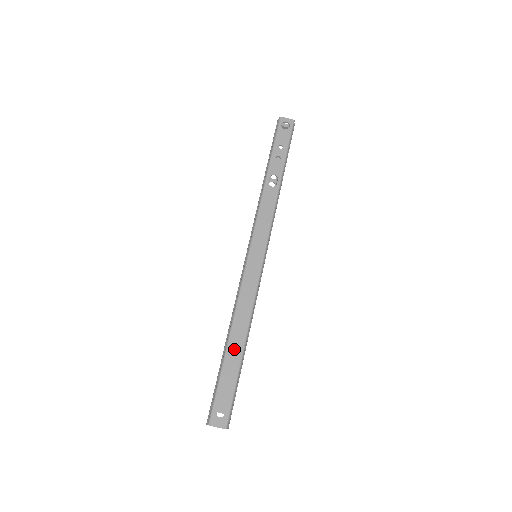
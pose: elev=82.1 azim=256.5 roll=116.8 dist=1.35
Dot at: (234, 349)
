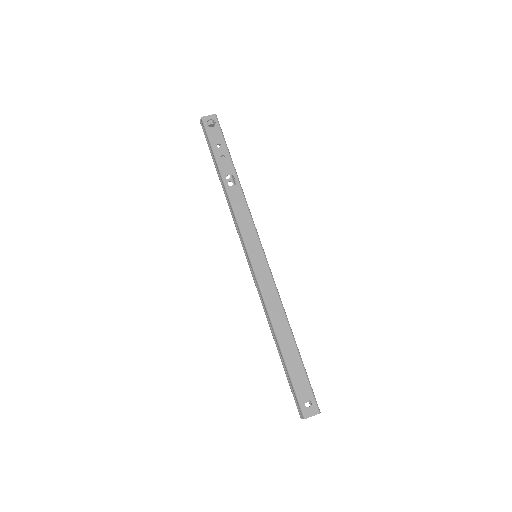
Dot at: (287, 346)
